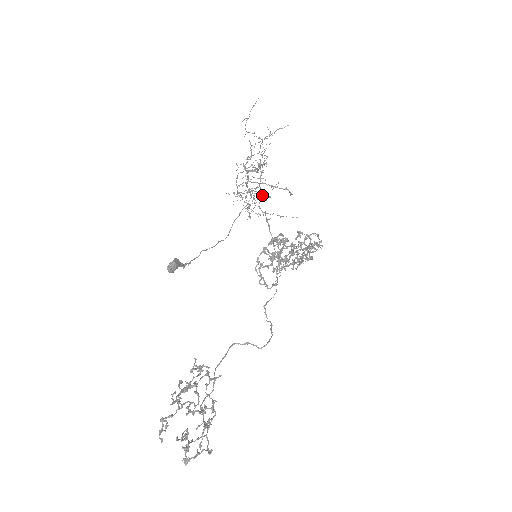
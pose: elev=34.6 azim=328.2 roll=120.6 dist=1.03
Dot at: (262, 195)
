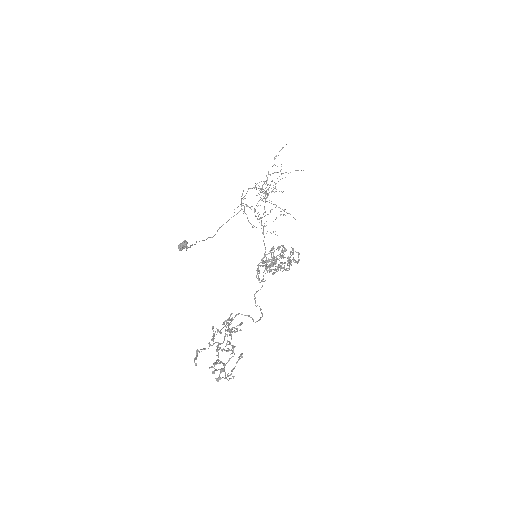
Dot at: (284, 214)
